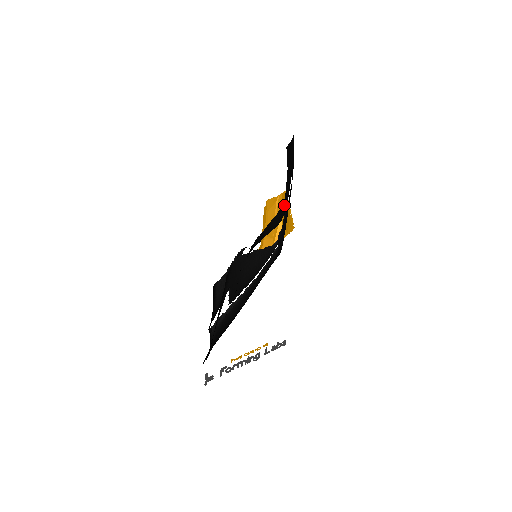
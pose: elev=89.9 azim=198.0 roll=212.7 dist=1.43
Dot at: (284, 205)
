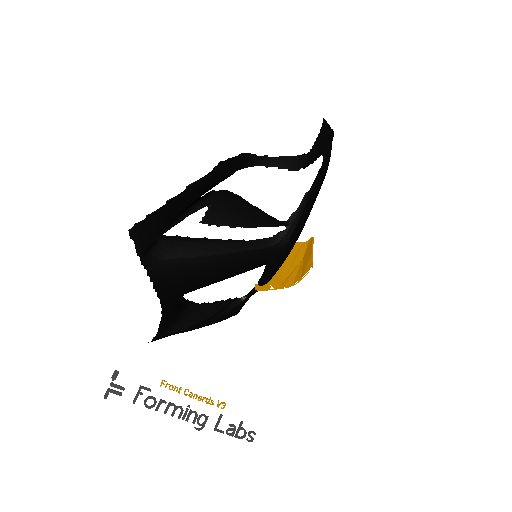
Dot at: (306, 158)
